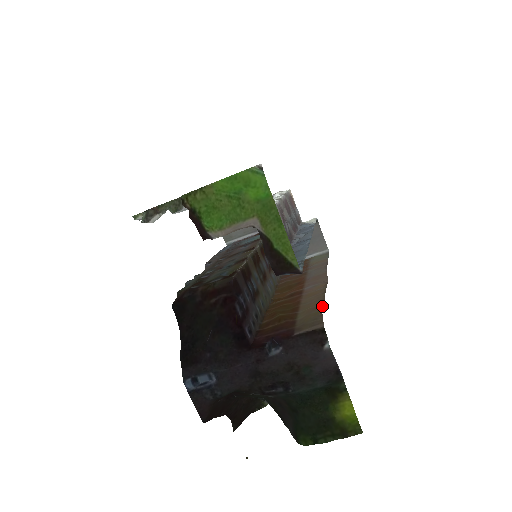
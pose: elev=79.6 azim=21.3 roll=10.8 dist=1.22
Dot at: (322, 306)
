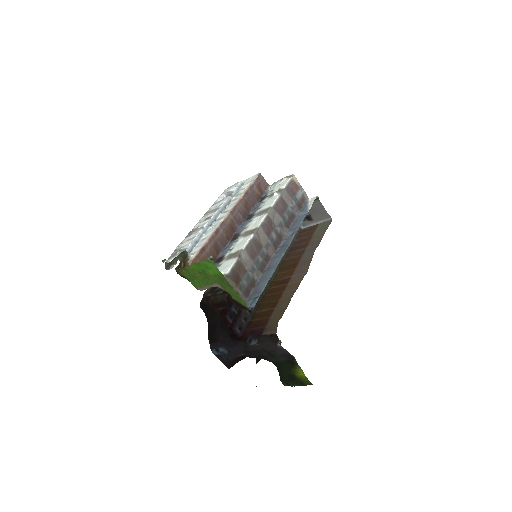
Dot at: (284, 310)
